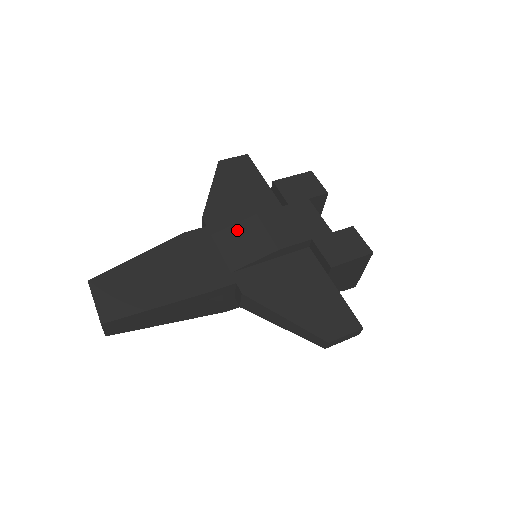
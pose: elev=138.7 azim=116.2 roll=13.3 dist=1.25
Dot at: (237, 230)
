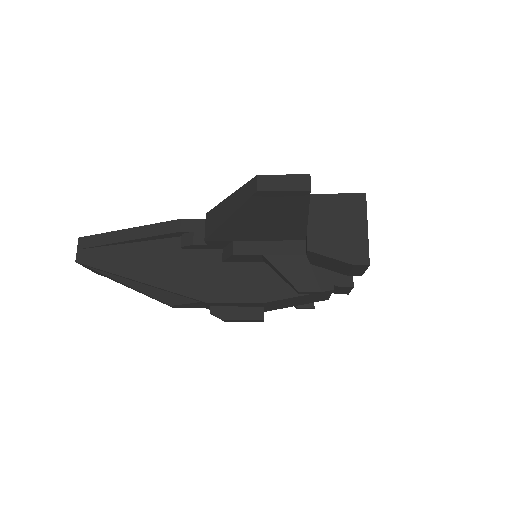
Dot at: occluded
